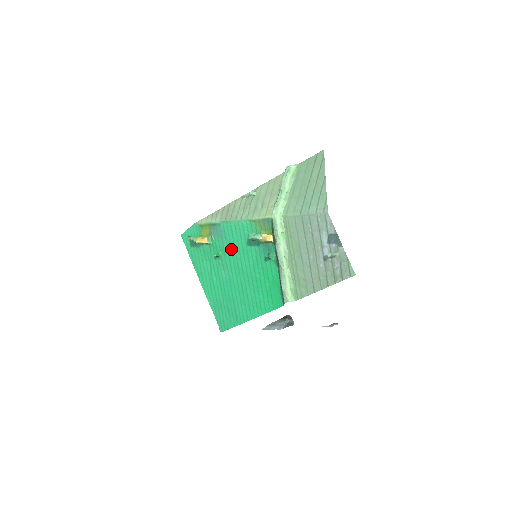
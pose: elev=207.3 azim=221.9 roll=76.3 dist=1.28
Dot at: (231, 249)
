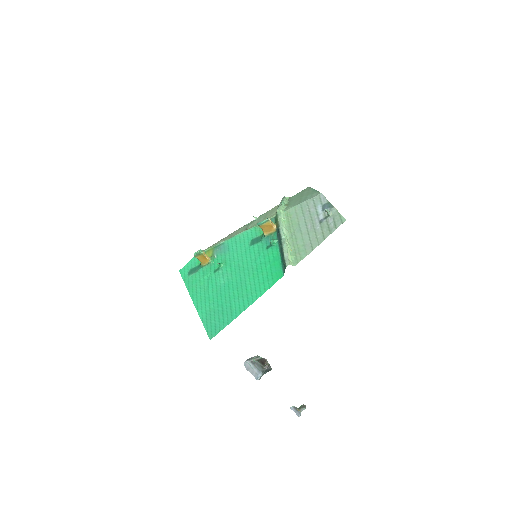
Dot at: (233, 256)
